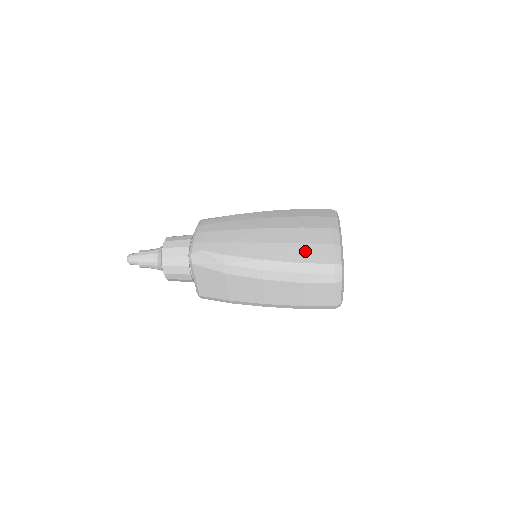
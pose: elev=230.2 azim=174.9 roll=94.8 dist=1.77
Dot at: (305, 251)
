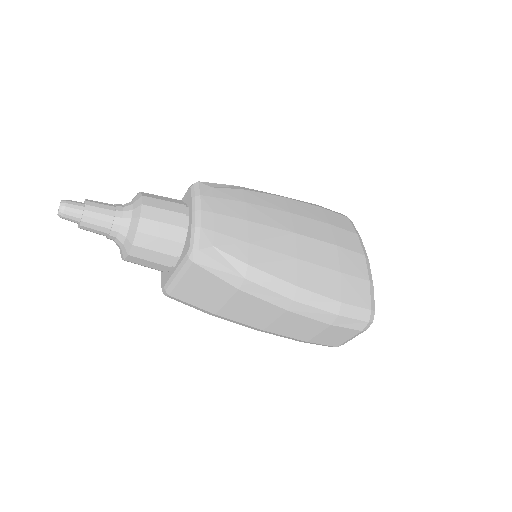
Dot at: (343, 284)
